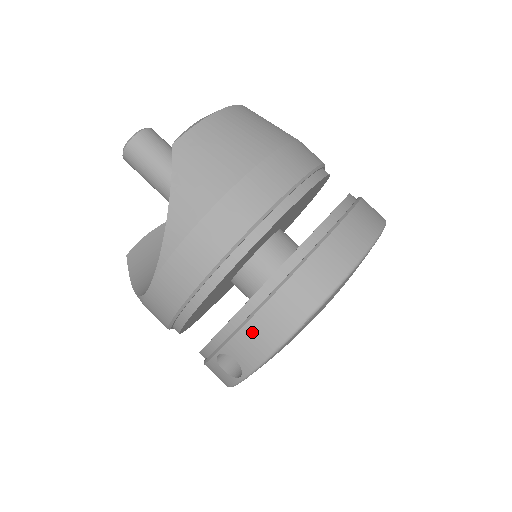
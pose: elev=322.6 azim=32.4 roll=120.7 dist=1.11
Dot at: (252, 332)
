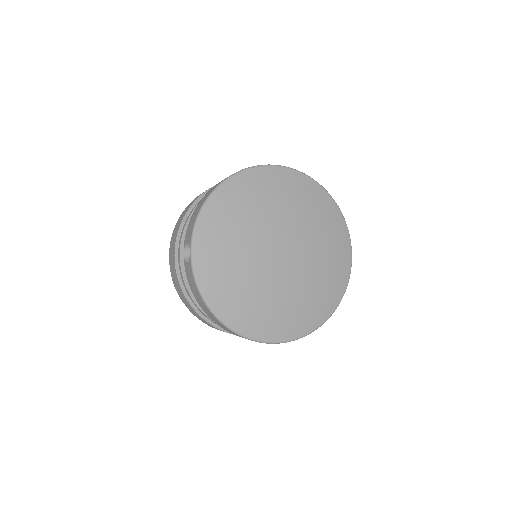
Dot at: (193, 216)
